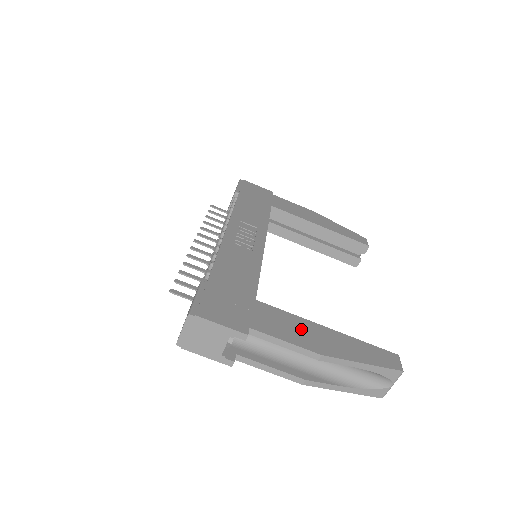
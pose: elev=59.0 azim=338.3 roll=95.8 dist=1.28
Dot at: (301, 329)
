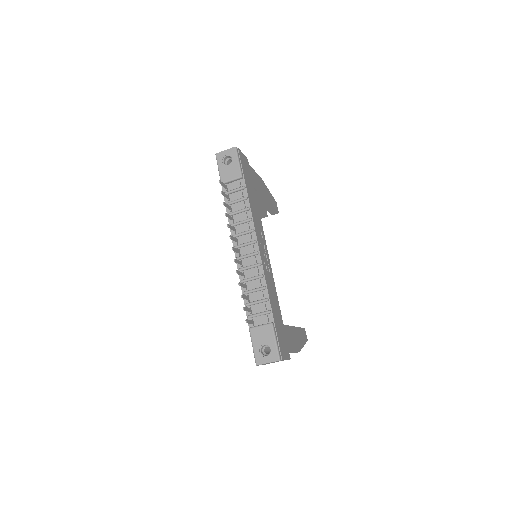
Dot at: (294, 337)
